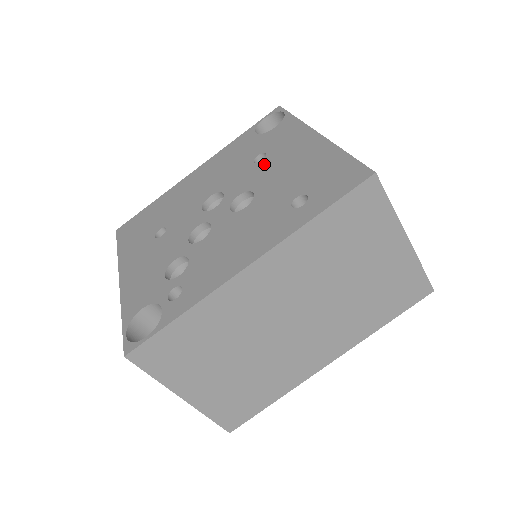
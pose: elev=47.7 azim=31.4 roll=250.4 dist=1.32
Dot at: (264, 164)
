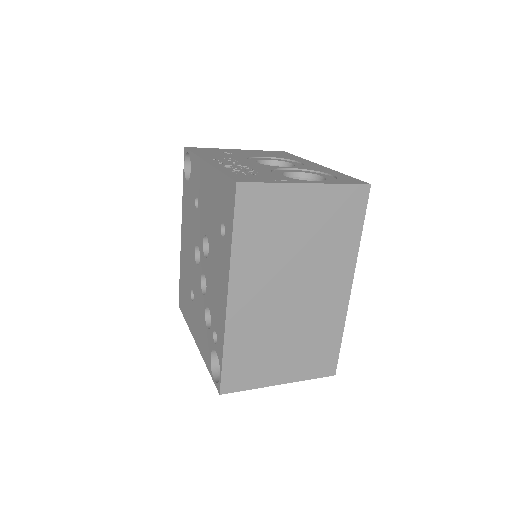
Dot at: (200, 207)
